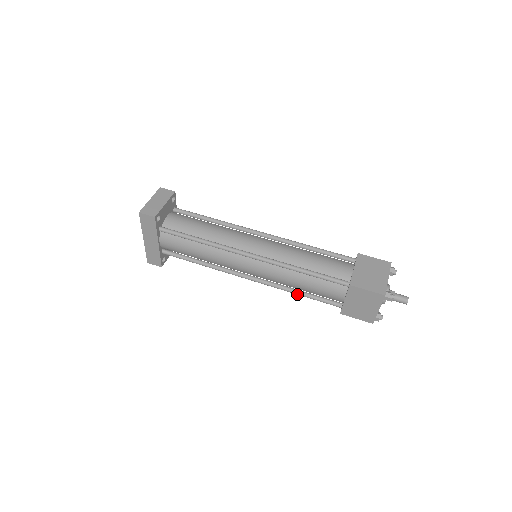
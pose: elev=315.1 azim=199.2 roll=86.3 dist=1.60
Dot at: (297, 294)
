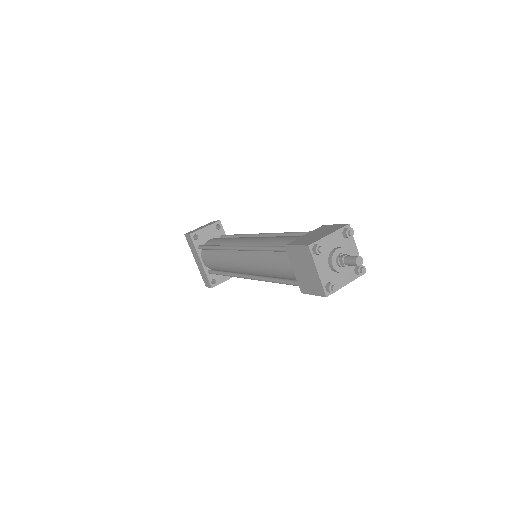
Dot at: (274, 282)
